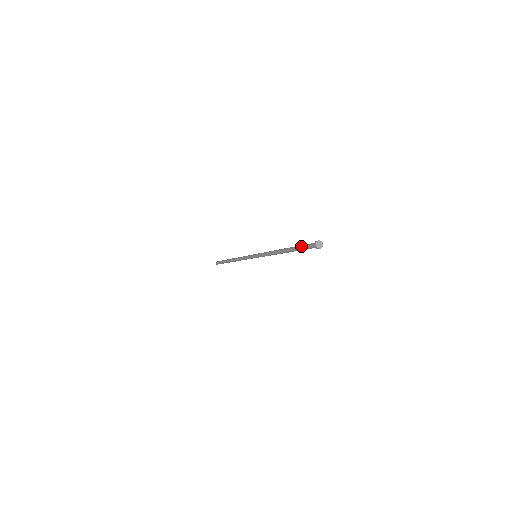
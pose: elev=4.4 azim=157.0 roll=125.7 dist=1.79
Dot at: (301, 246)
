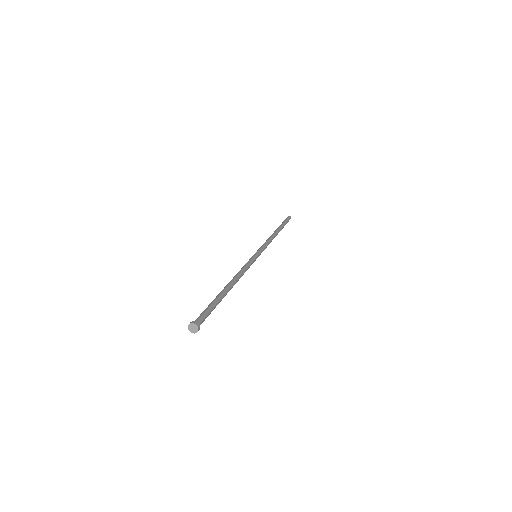
Dot at: occluded
